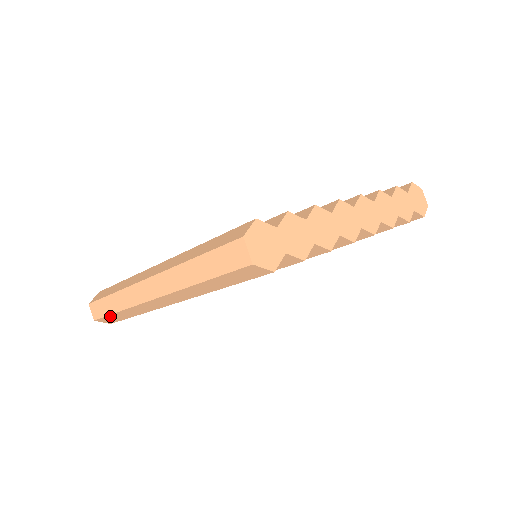
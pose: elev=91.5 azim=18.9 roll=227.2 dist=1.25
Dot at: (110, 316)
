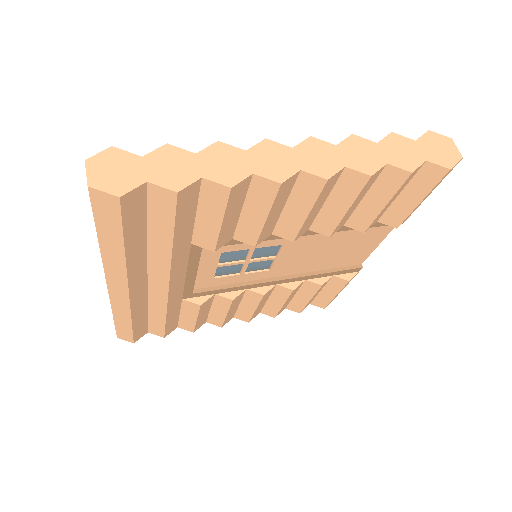
Dot at: (118, 327)
